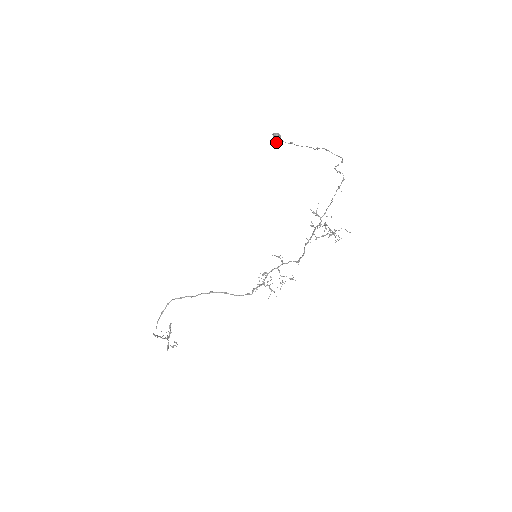
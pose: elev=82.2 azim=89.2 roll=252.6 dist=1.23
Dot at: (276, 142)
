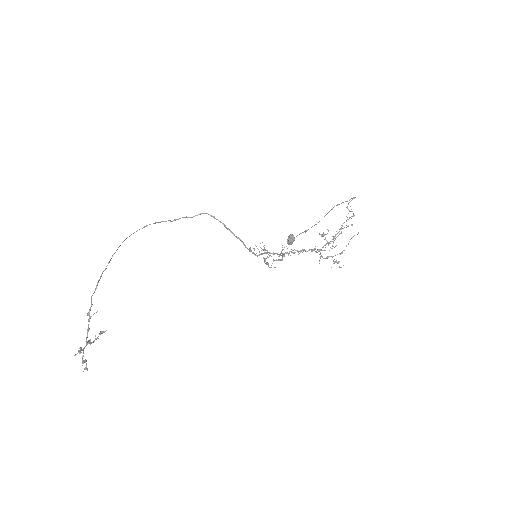
Dot at: (290, 241)
